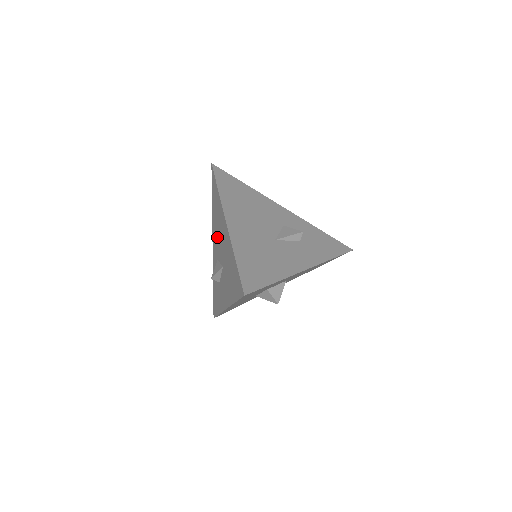
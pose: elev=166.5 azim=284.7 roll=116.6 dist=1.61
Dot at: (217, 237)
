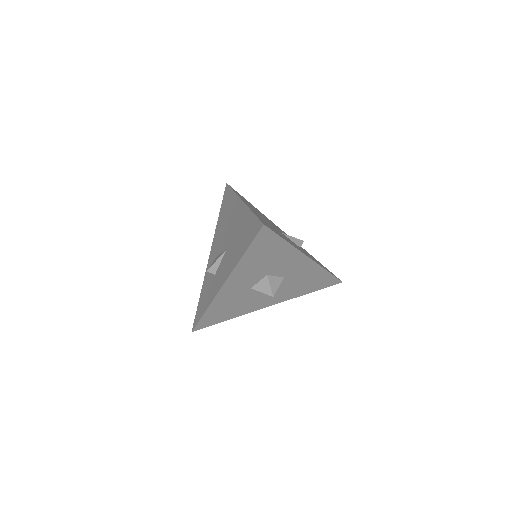
Dot at: (221, 234)
